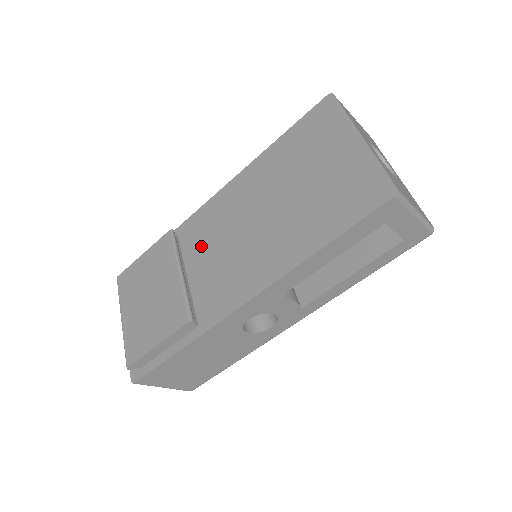
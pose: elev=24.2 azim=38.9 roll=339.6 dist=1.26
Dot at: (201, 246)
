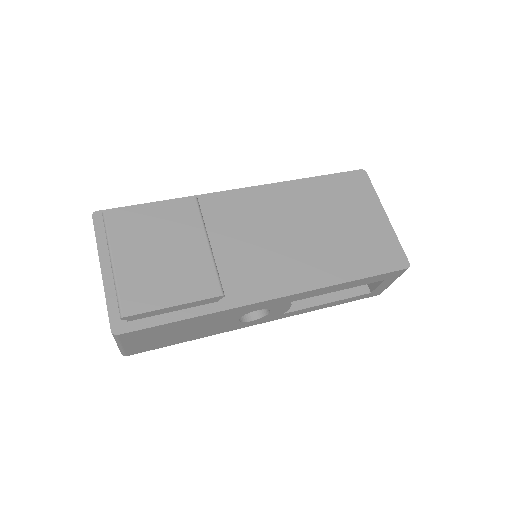
Dot at: (225, 228)
